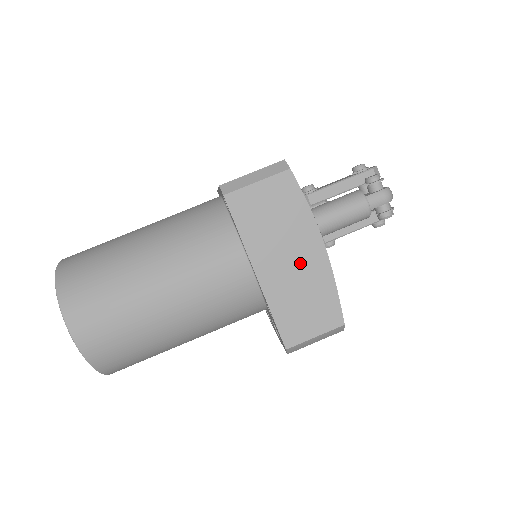
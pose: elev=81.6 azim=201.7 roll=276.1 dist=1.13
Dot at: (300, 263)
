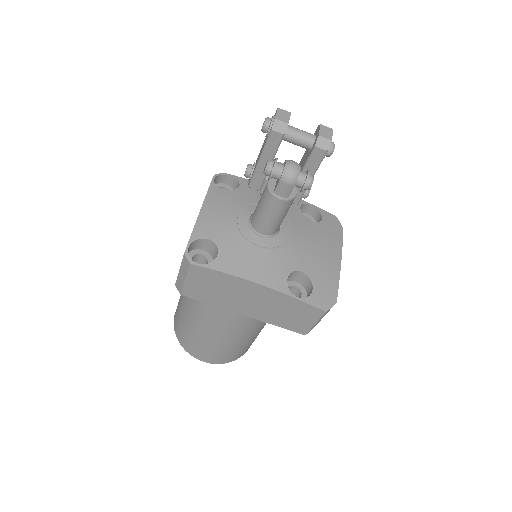
Dot at: (259, 300)
